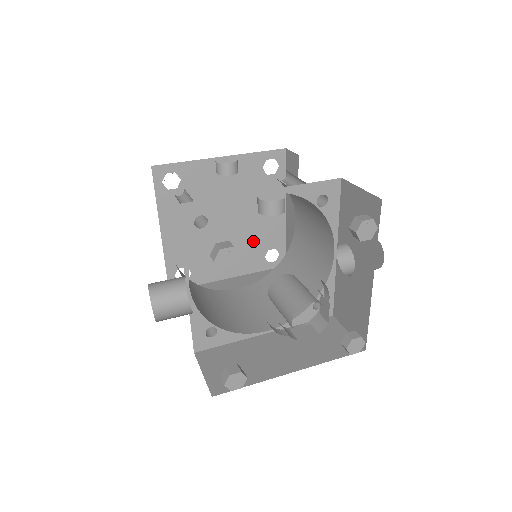
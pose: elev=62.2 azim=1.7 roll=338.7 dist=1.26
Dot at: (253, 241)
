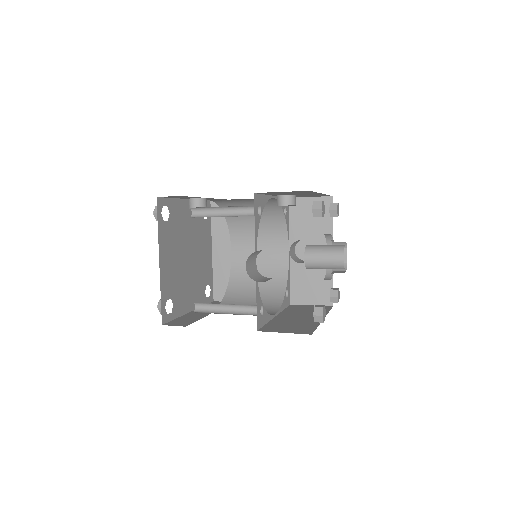
Dot at: (200, 276)
